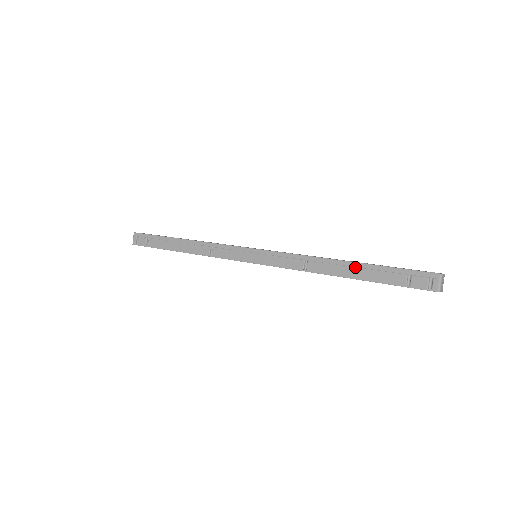
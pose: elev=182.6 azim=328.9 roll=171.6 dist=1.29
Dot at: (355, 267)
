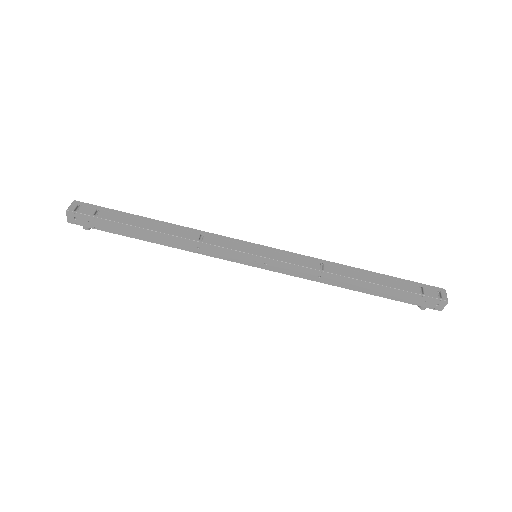
Dot at: (373, 275)
